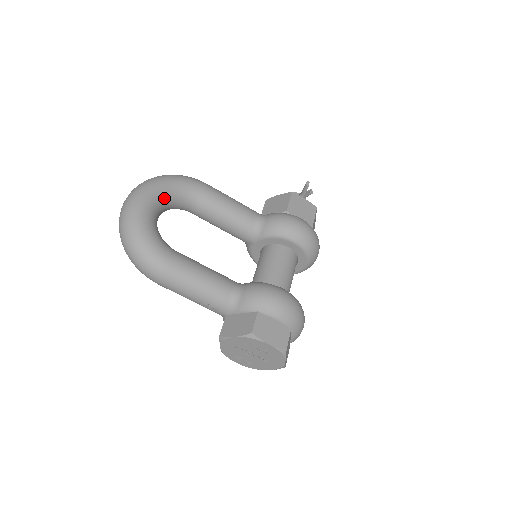
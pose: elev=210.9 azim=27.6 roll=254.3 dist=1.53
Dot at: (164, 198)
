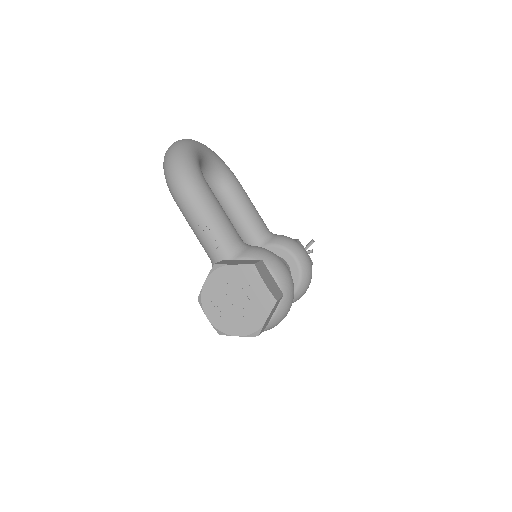
Dot at: (211, 161)
